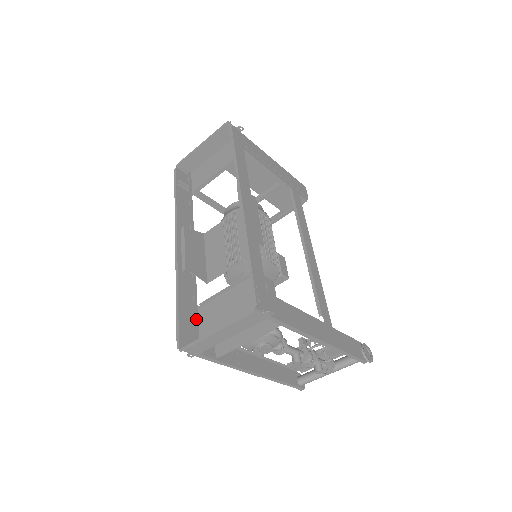
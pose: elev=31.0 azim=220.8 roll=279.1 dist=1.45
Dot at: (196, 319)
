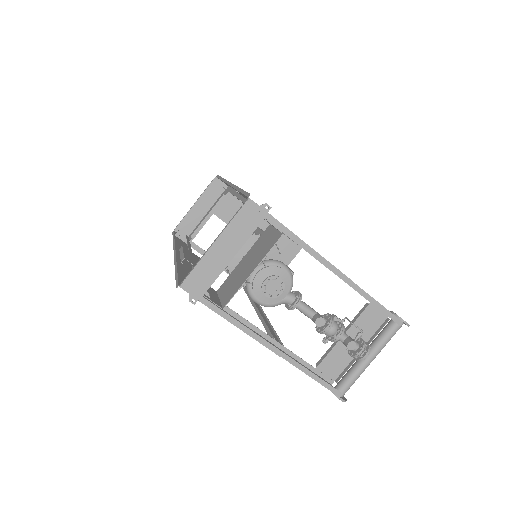
Dot at: occluded
